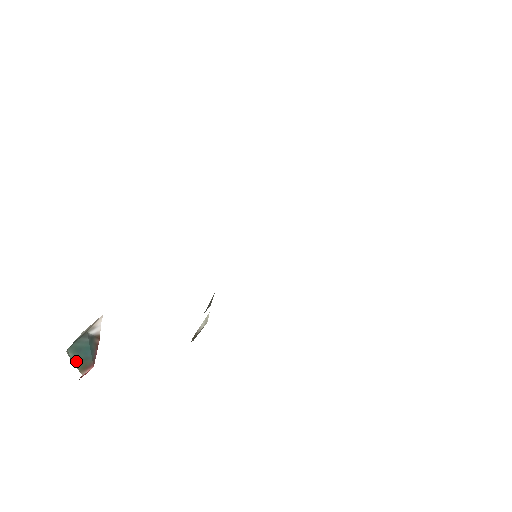
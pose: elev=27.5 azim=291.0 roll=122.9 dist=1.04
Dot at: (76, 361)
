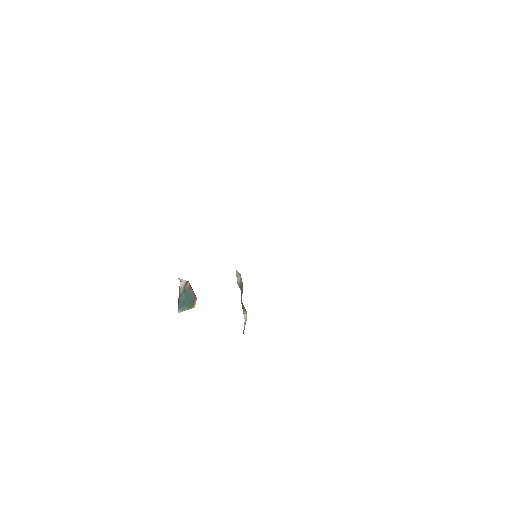
Dot at: (186, 308)
